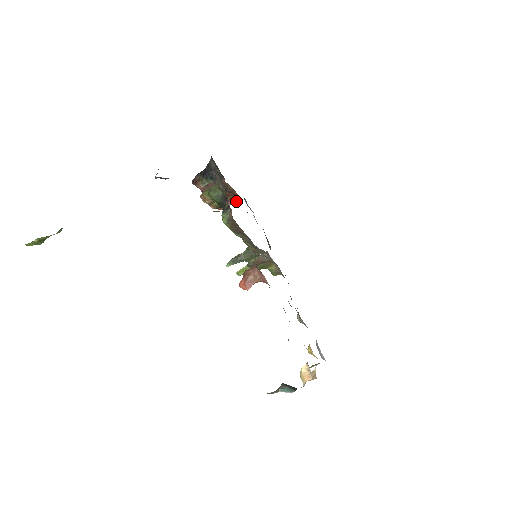
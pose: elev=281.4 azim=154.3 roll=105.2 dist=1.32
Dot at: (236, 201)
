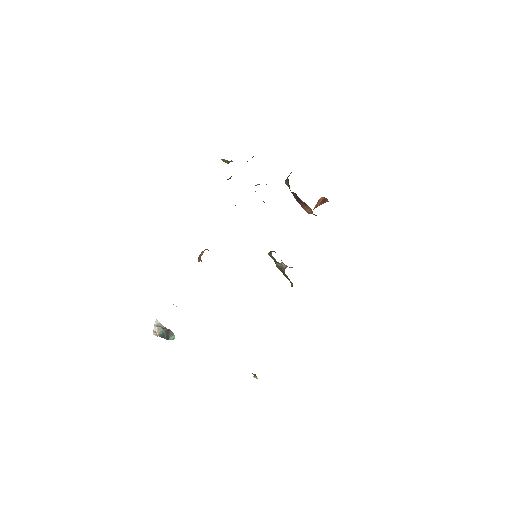
Dot at: occluded
